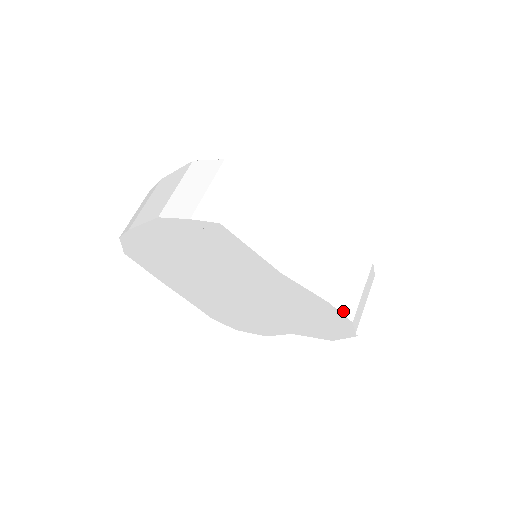
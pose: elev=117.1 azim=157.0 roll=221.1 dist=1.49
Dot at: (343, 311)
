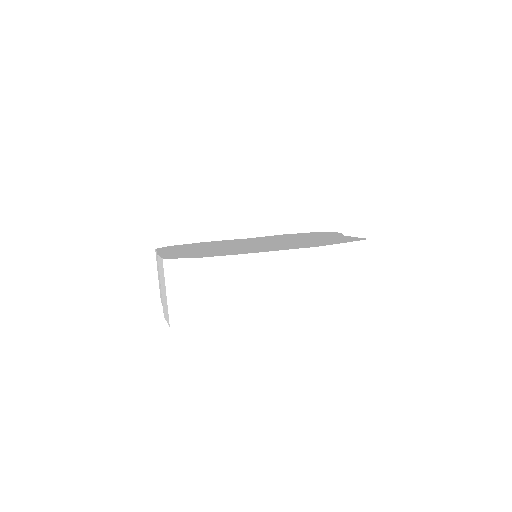
Dot at: occluded
